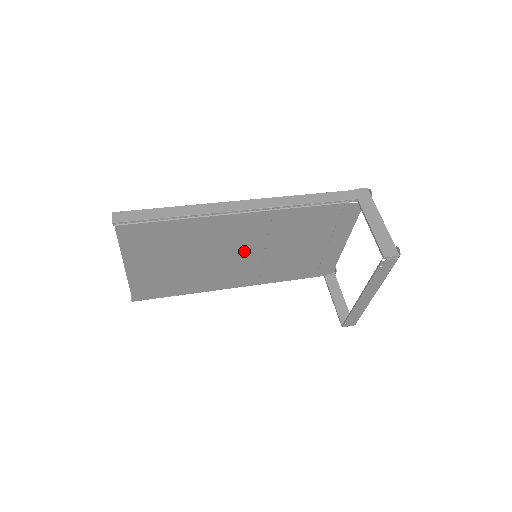
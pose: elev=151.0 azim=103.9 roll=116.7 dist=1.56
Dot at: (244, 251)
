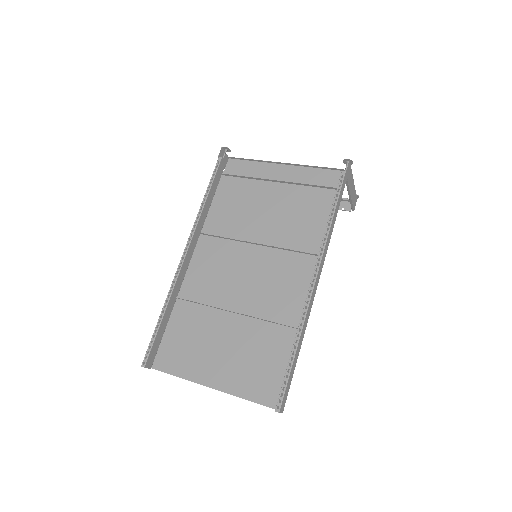
Dot at: (255, 267)
